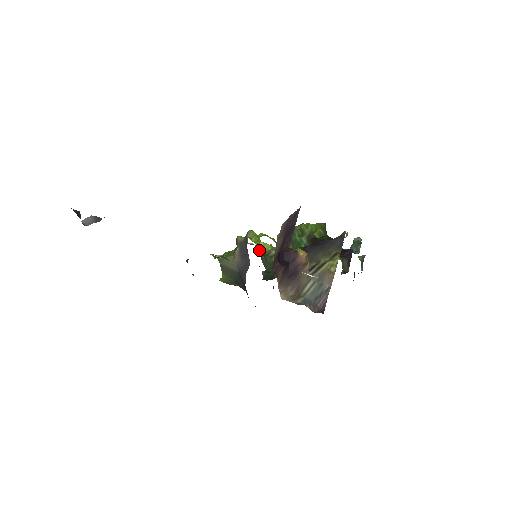
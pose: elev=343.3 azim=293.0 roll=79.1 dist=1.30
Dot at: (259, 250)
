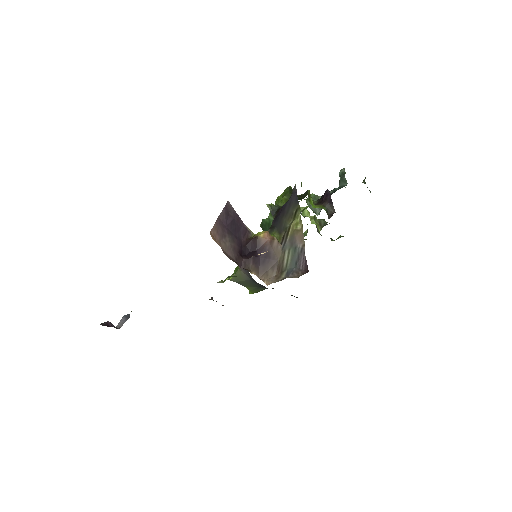
Dot at: occluded
